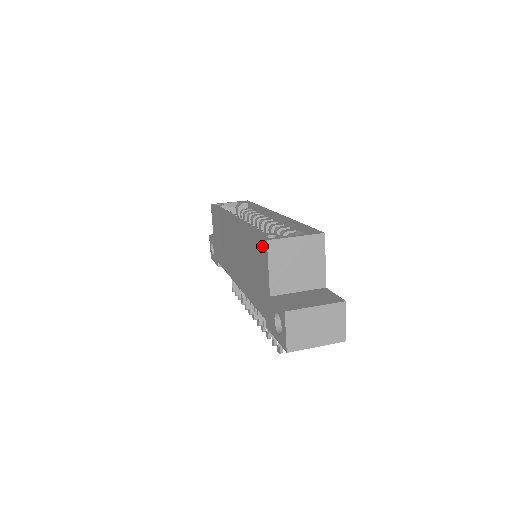
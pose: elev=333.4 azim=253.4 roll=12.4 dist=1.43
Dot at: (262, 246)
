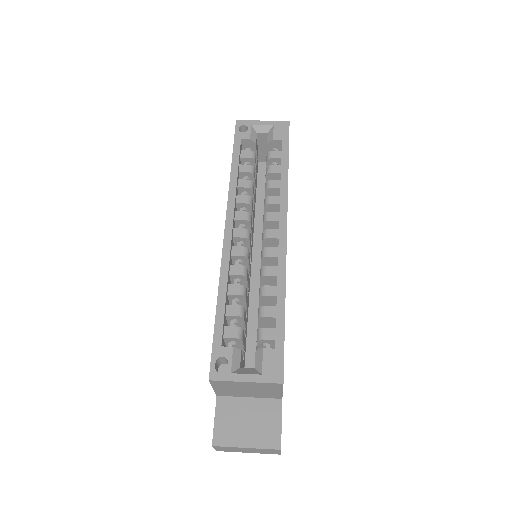
Dot at: occluded
